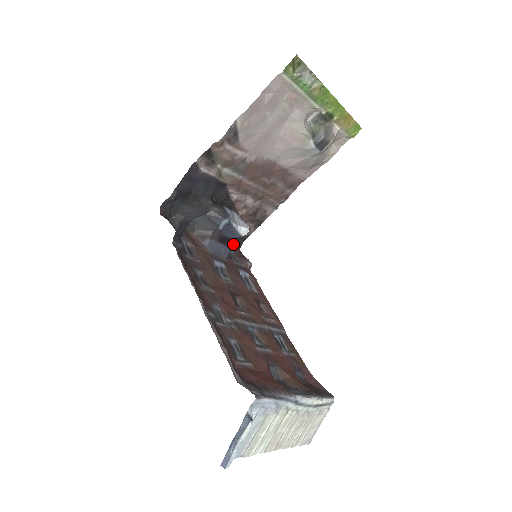
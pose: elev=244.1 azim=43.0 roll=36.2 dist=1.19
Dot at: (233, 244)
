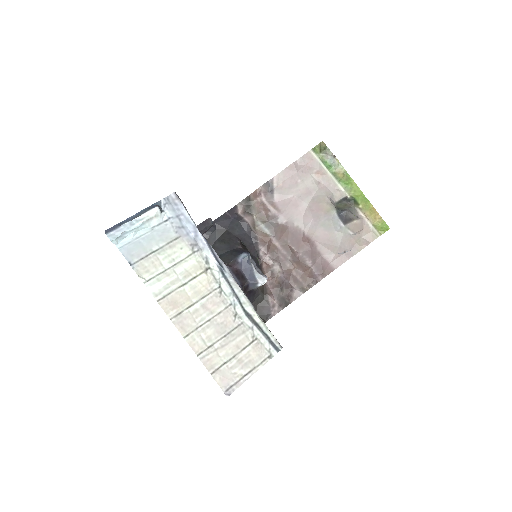
Dot at: occluded
